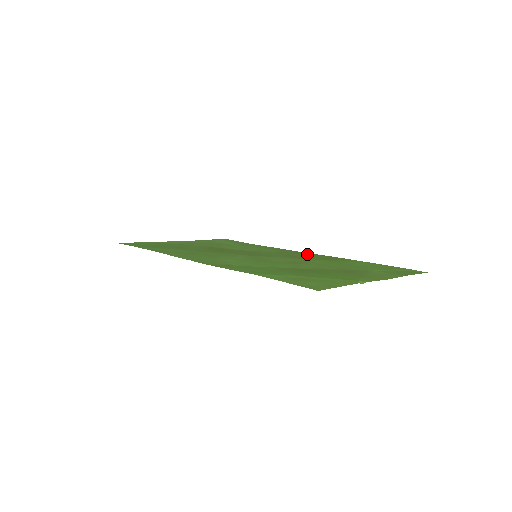
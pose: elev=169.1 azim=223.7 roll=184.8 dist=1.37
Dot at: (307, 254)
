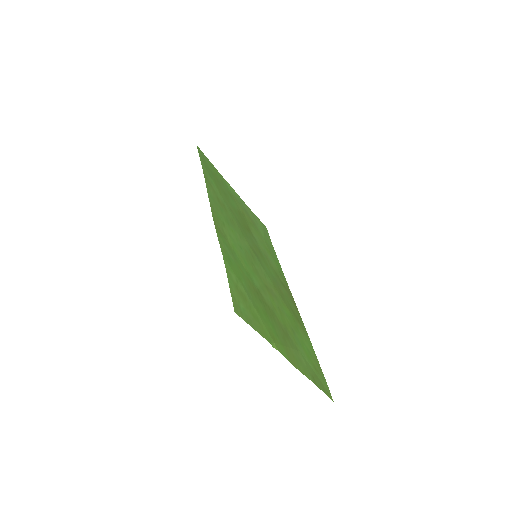
Dot at: (290, 297)
